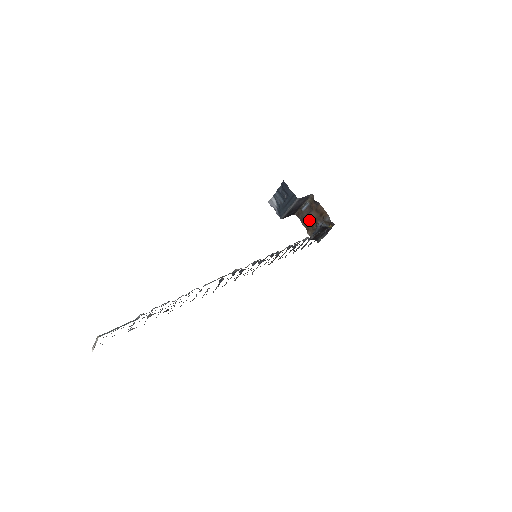
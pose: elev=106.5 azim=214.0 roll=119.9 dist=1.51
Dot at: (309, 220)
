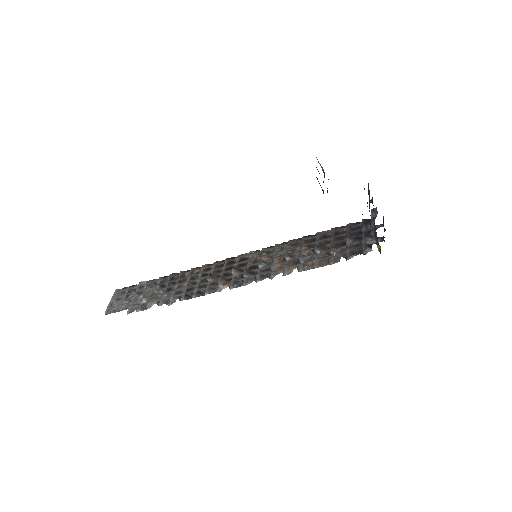
Dot at: occluded
